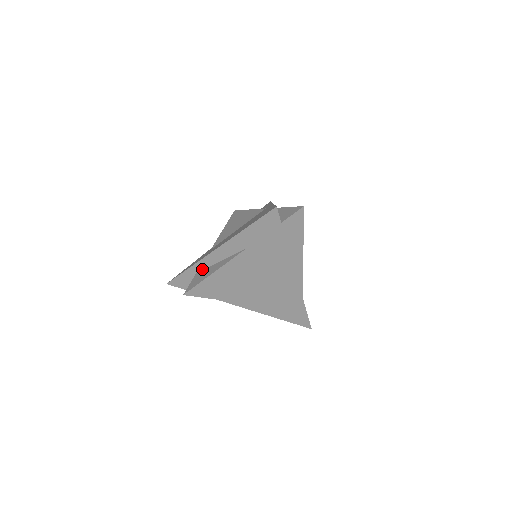
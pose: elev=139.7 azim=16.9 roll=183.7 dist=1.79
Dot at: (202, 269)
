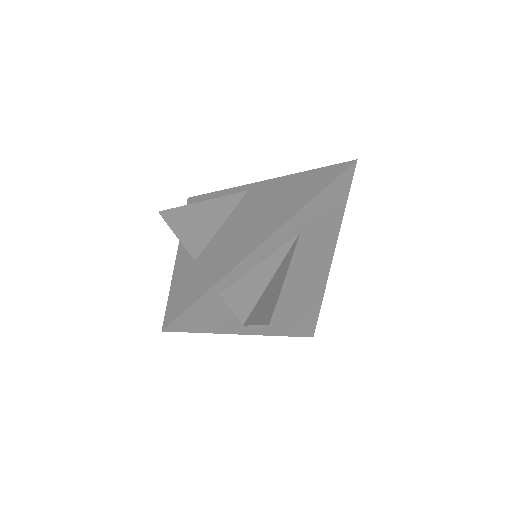
Dot at: (231, 282)
